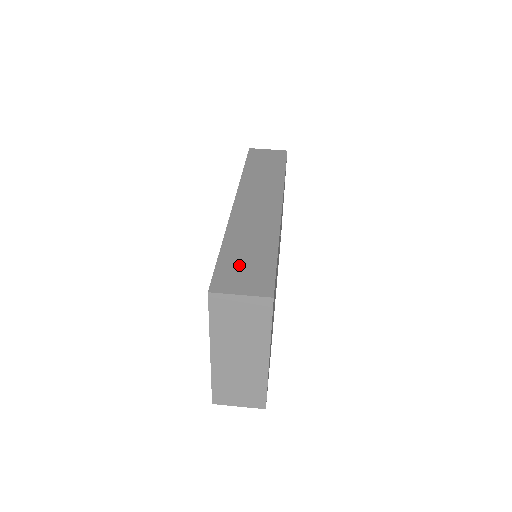
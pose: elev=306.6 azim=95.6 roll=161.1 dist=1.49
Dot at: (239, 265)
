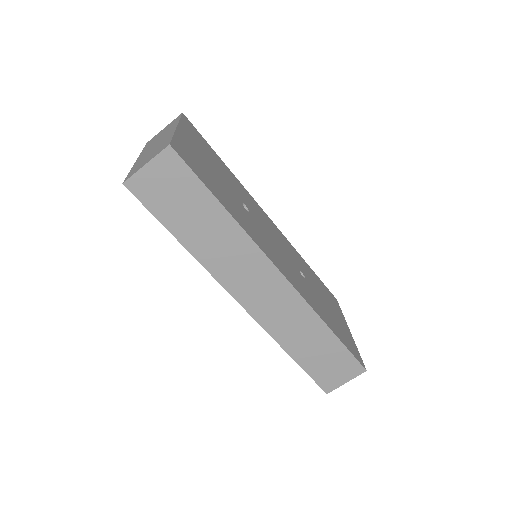
Dot at: (323, 365)
